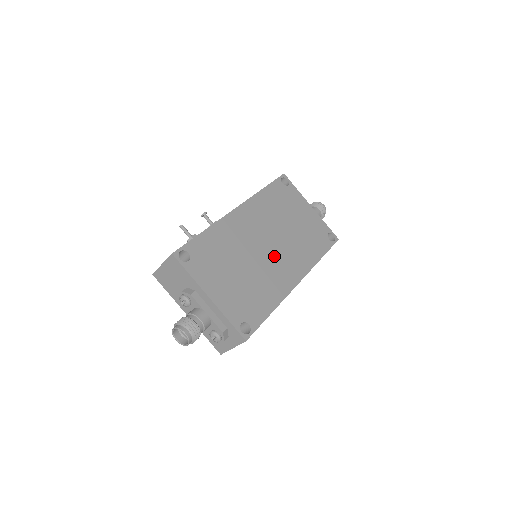
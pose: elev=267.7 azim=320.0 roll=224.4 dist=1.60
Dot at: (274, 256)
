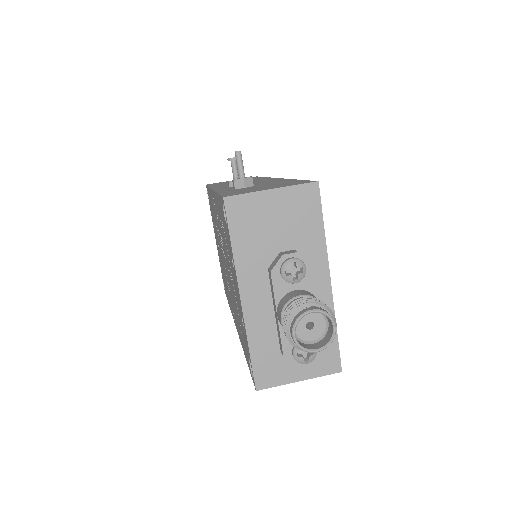
Dot at: occluded
